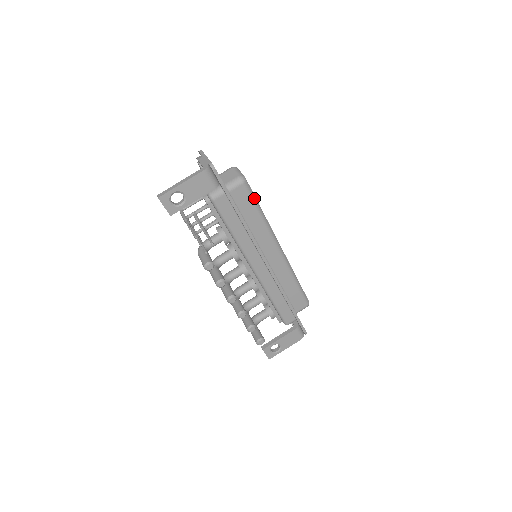
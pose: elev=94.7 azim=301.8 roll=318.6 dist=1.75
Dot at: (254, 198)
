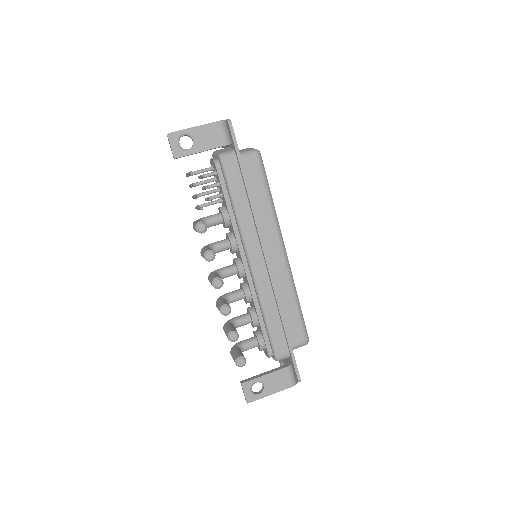
Dot at: (265, 177)
